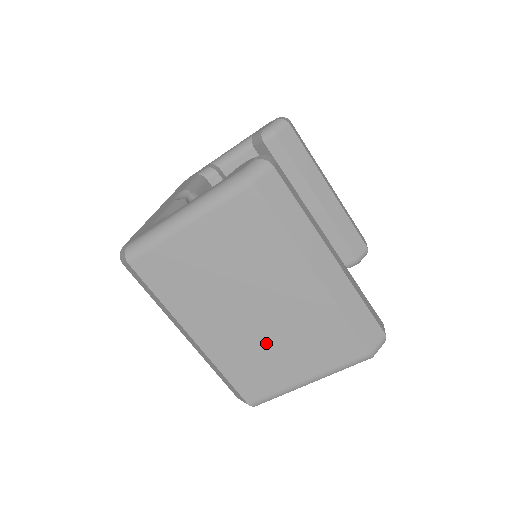
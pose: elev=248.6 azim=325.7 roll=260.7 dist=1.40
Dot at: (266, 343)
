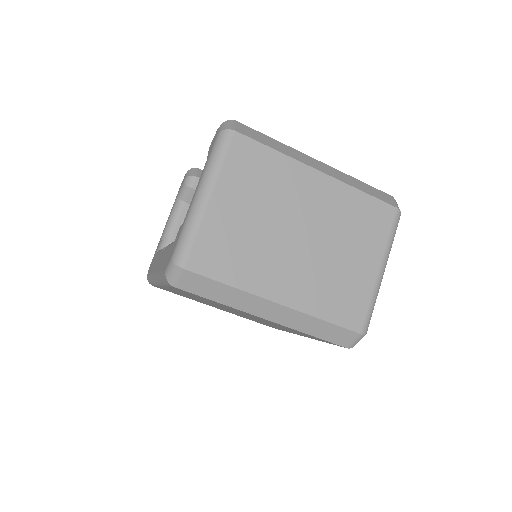
Dot at: (331, 259)
